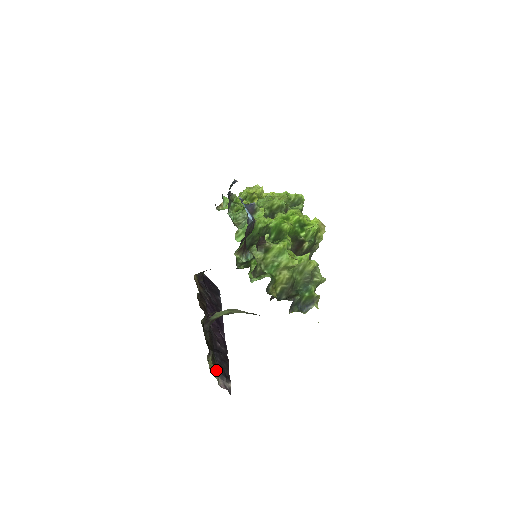
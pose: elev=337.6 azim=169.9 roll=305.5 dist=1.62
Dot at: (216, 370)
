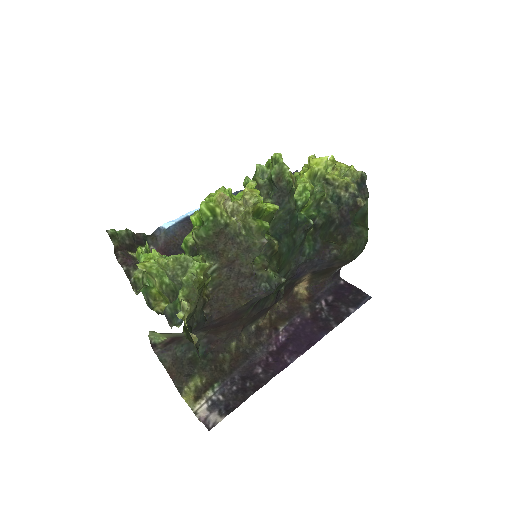
Dot at: (193, 399)
